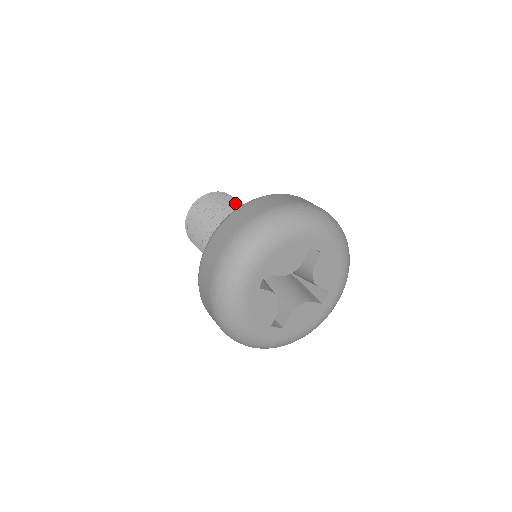
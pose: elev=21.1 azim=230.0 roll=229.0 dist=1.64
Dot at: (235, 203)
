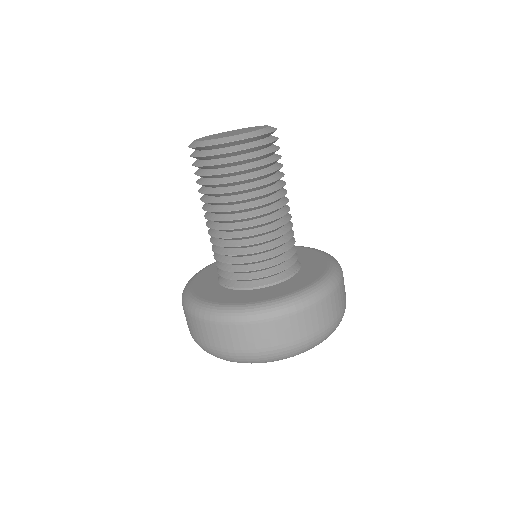
Dot at: (262, 195)
